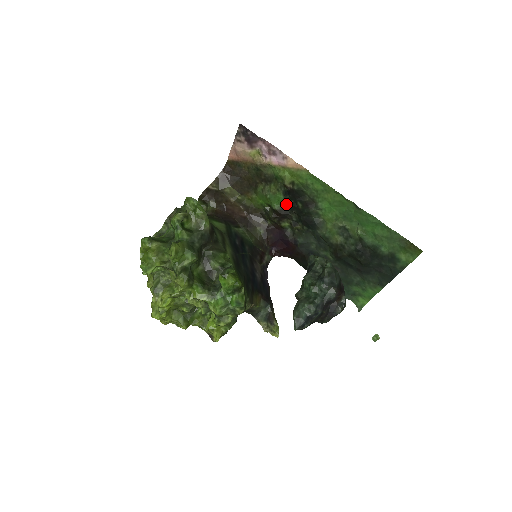
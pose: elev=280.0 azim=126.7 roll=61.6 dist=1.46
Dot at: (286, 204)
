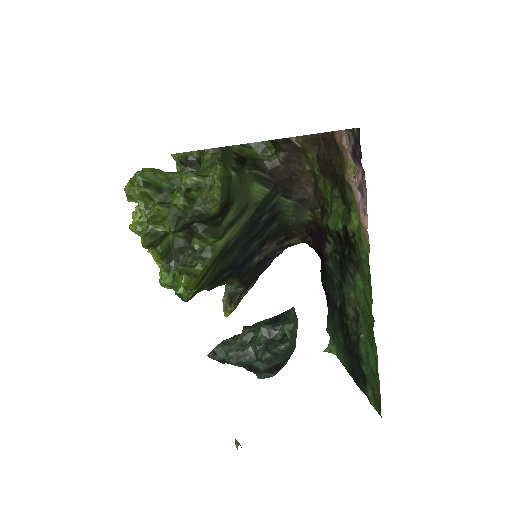
Dot at: (339, 235)
